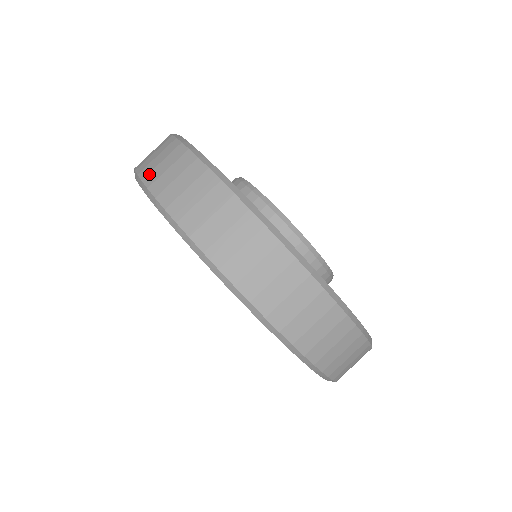
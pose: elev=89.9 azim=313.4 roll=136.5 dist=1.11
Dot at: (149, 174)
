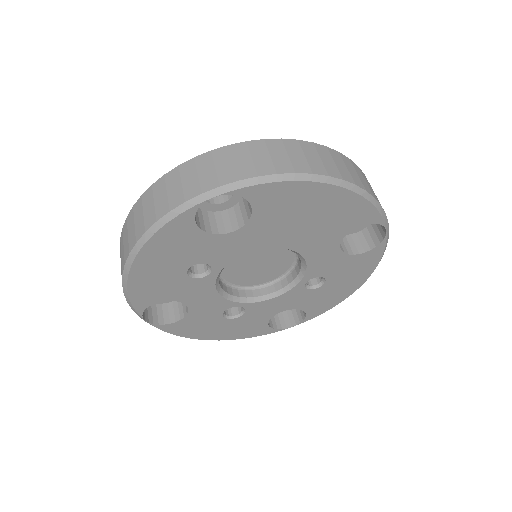
Dot at: (124, 256)
